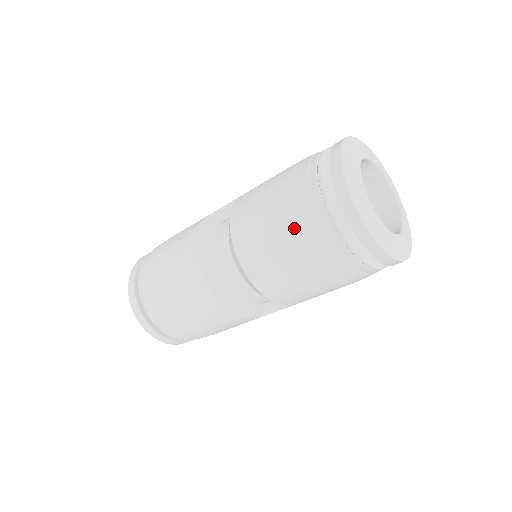
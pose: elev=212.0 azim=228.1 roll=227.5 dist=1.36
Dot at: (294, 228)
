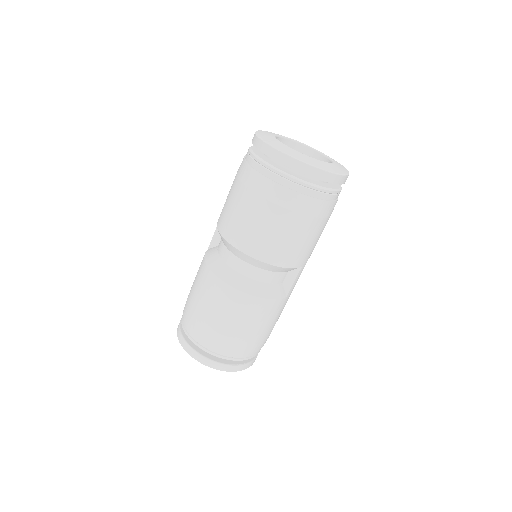
Dot at: (257, 197)
